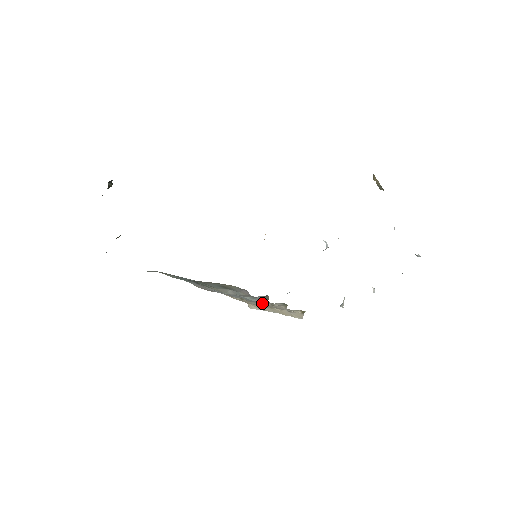
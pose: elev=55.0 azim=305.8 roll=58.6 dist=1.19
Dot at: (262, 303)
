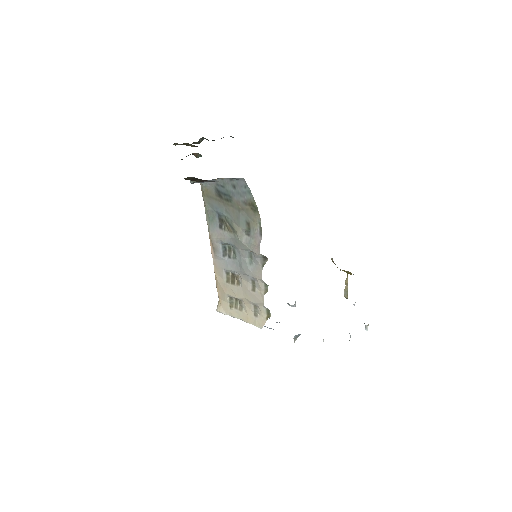
Dot at: (245, 287)
